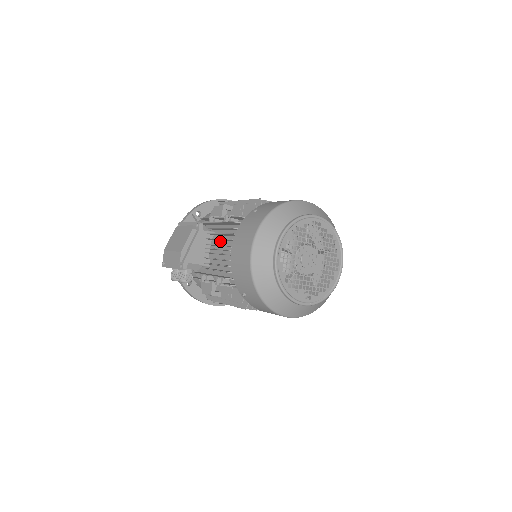
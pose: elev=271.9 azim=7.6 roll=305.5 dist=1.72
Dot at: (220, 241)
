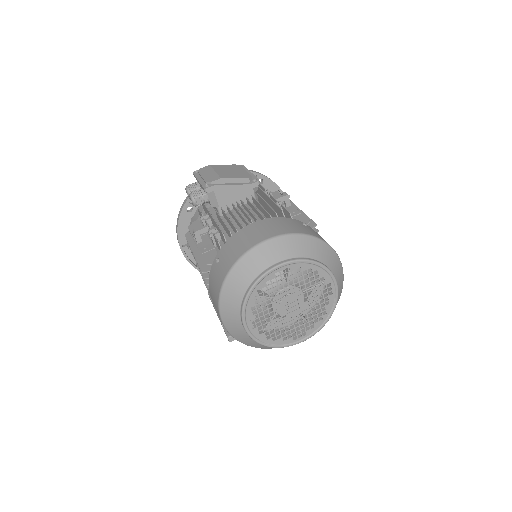
Dot at: (253, 210)
